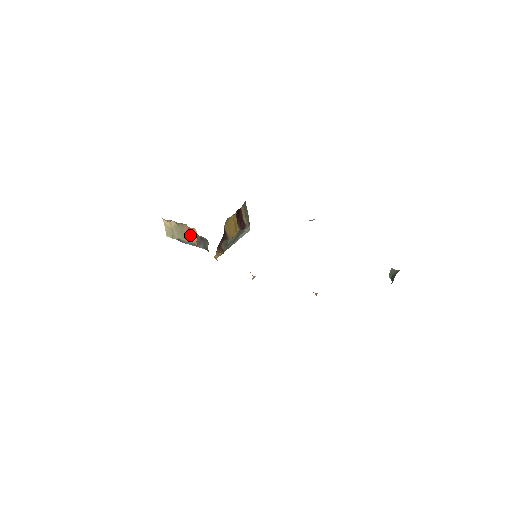
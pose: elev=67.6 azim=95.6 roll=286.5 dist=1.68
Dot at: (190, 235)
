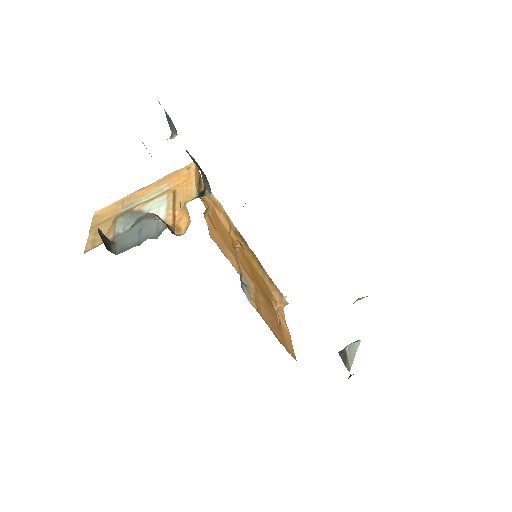
Dot at: occluded
